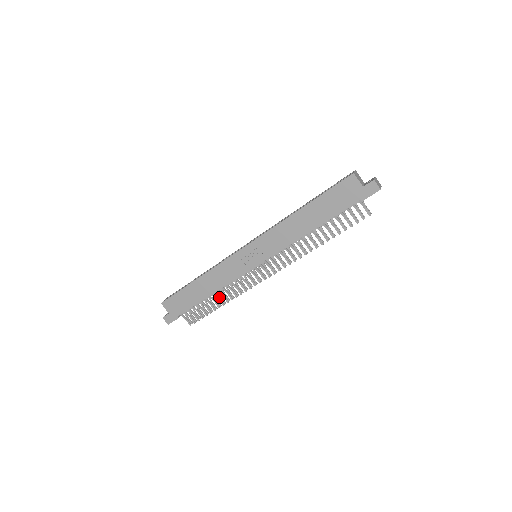
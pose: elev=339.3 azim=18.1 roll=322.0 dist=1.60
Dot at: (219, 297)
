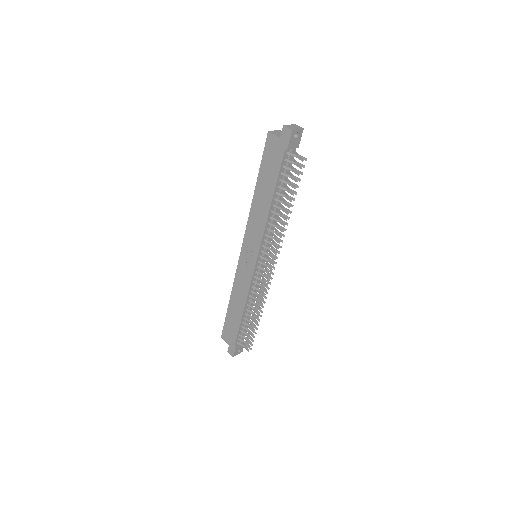
Dot at: (252, 311)
